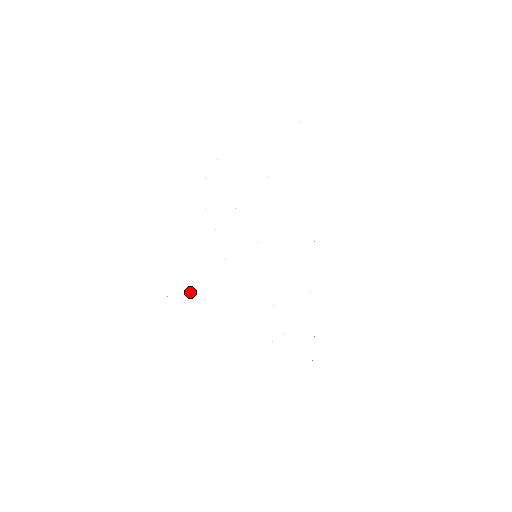
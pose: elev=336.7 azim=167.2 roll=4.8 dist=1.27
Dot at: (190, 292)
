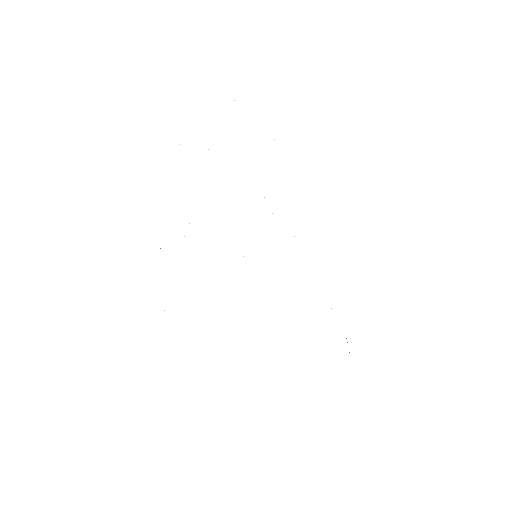
Dot at: occluded
